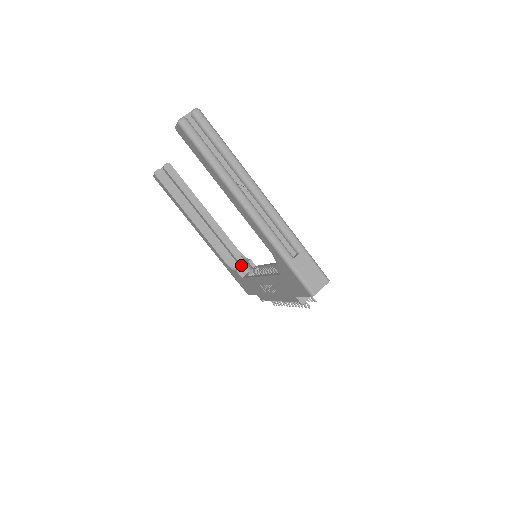
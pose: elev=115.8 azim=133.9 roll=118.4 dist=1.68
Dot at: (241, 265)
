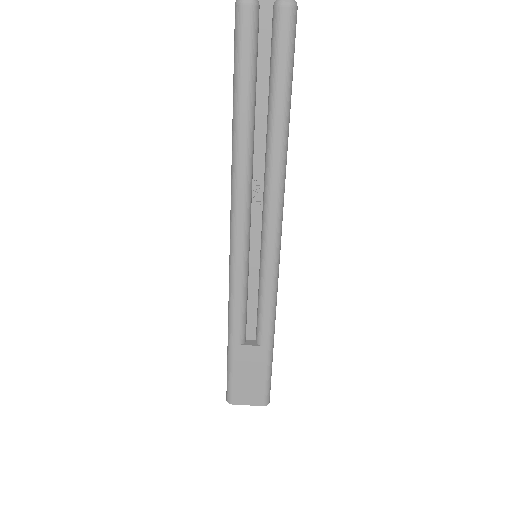
Dot at: occluded
